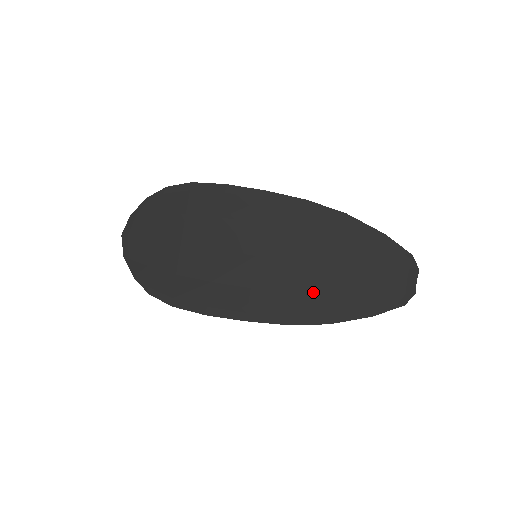
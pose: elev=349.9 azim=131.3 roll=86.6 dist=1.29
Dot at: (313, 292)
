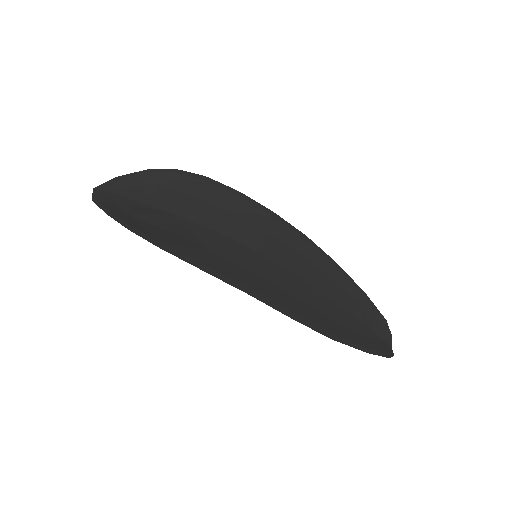
Dot at: (313, 306)
